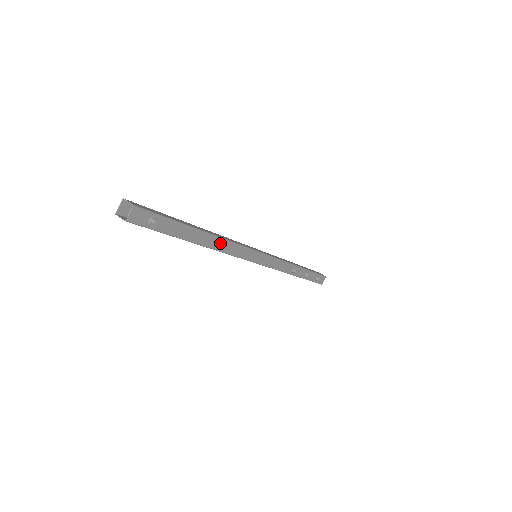
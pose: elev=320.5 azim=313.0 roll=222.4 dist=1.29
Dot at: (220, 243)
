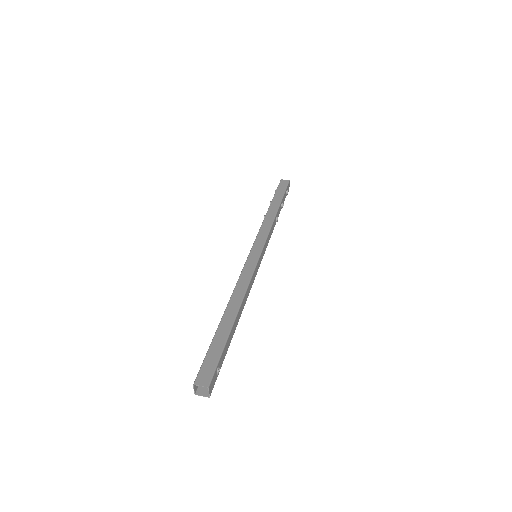
Dot at: (244, 300)
